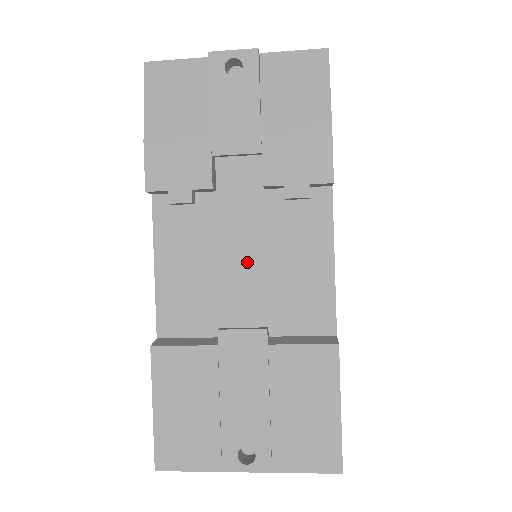
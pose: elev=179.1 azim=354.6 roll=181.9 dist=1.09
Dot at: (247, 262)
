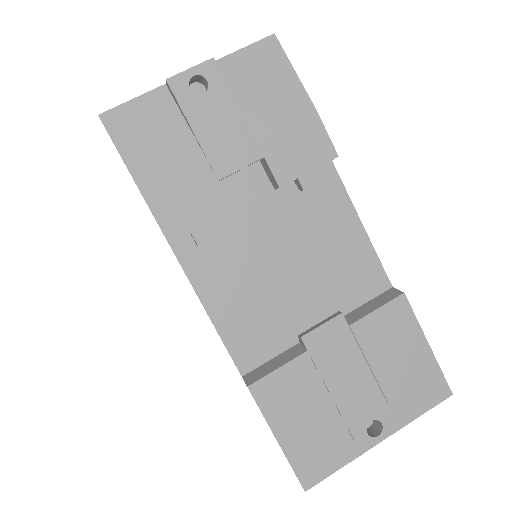
Dot at: (290, 264)
